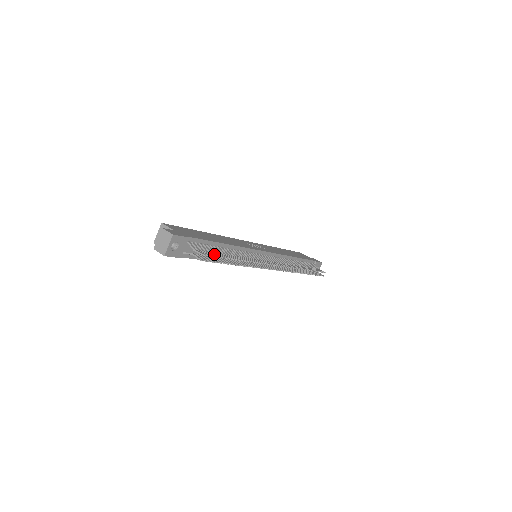
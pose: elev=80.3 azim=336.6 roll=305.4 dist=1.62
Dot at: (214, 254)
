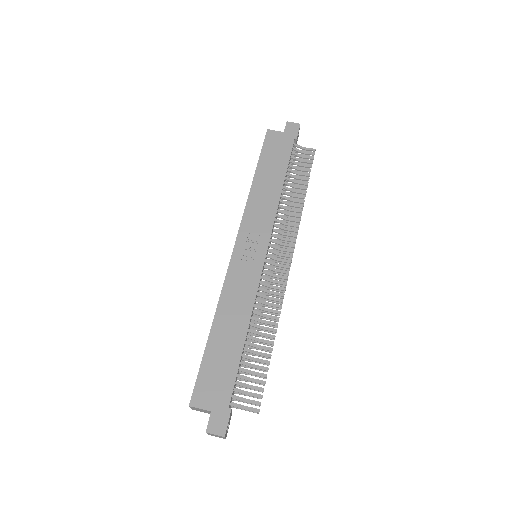
Dot at: (257, 383)
